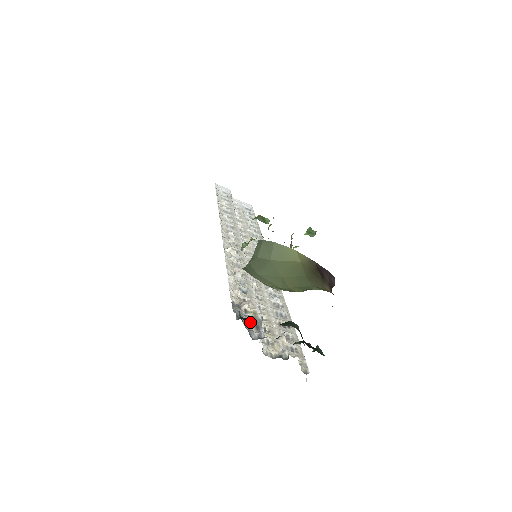
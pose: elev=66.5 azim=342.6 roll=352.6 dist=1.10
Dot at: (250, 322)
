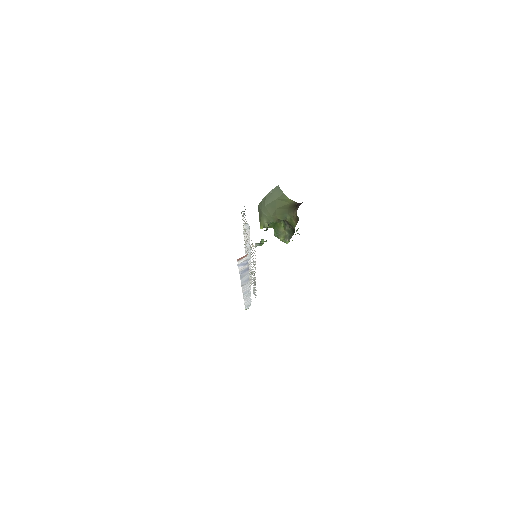
Dot at: occluded
